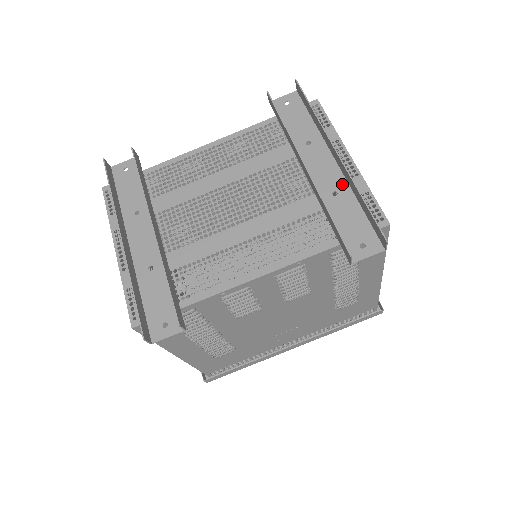
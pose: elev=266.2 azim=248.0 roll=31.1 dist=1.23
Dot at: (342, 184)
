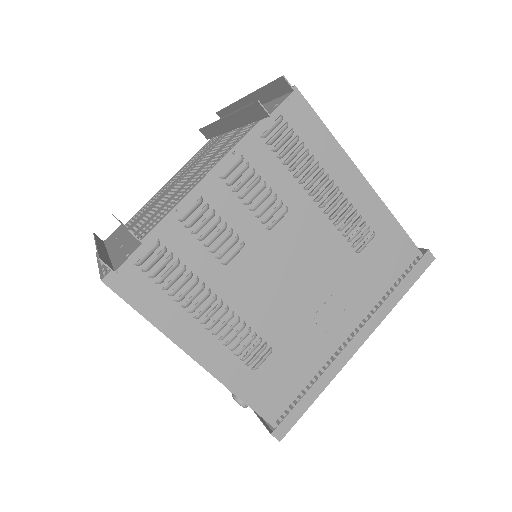
Dot at: occluded
